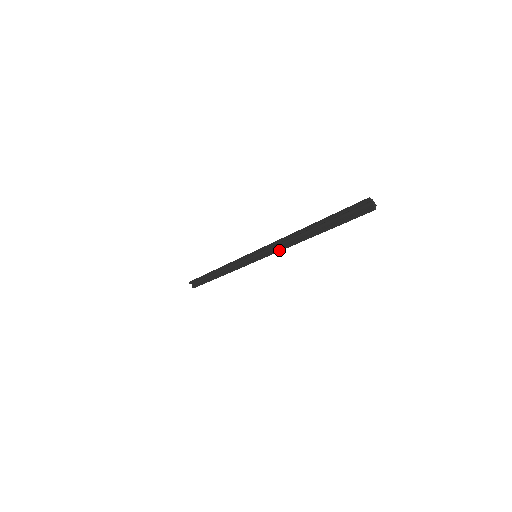
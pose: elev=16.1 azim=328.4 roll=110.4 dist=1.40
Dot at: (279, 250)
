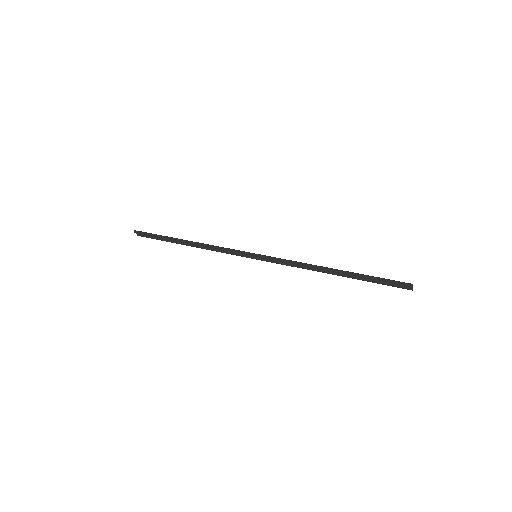
Dot at: (291, 266)
